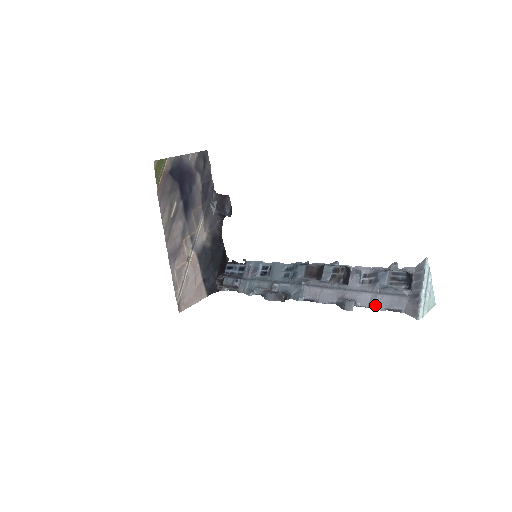
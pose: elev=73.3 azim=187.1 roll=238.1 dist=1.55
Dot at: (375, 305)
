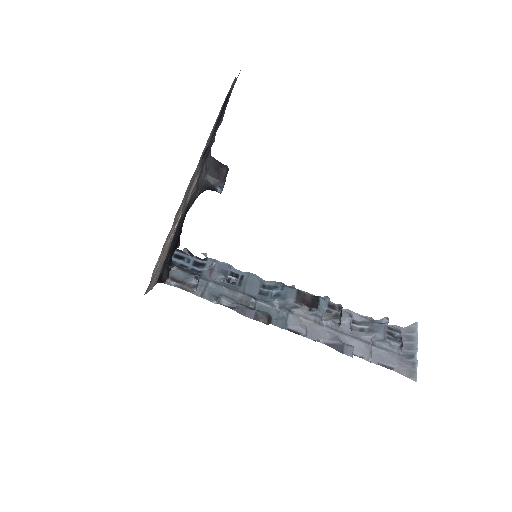
Dot at: (370, 356)
